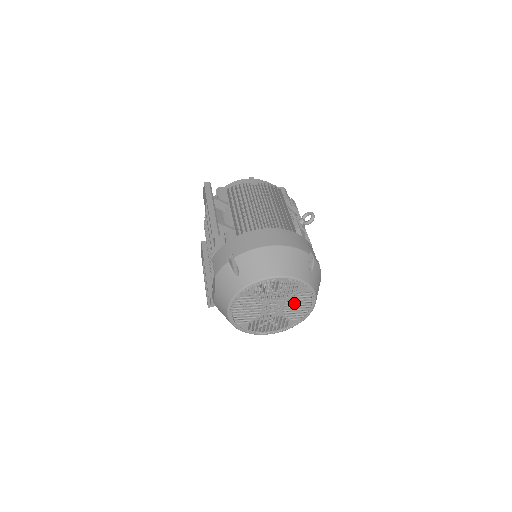
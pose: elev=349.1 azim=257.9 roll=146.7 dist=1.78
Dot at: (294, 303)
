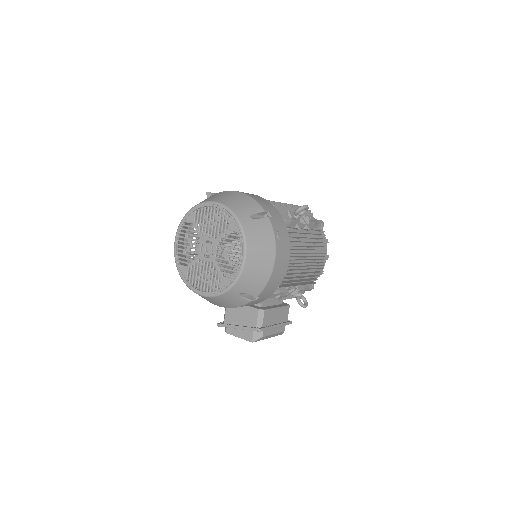
Dot at: (227, 250)
